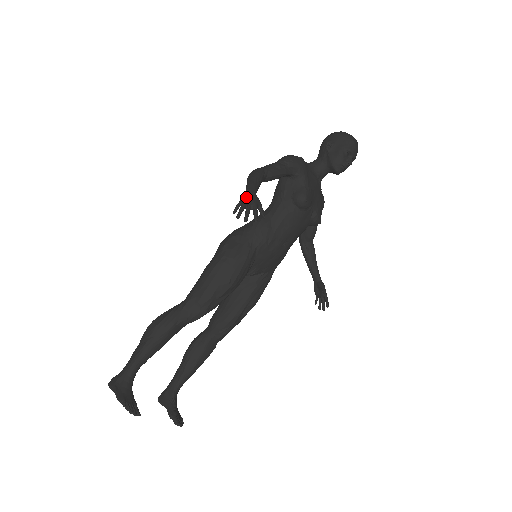
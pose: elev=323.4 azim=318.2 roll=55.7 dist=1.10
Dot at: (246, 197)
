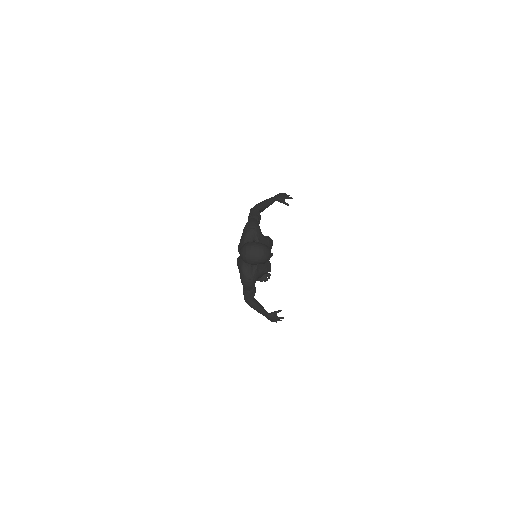
Dot at: (271, 320)
